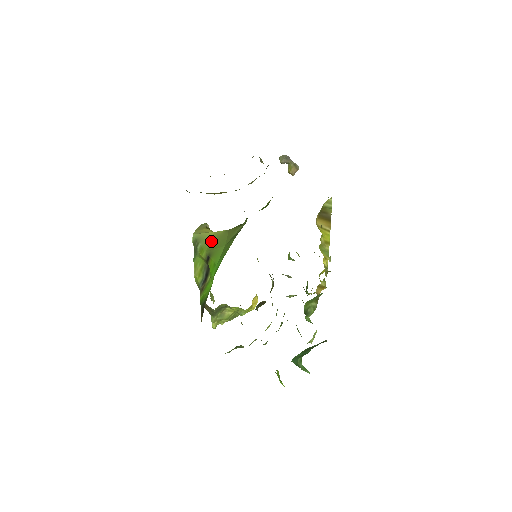
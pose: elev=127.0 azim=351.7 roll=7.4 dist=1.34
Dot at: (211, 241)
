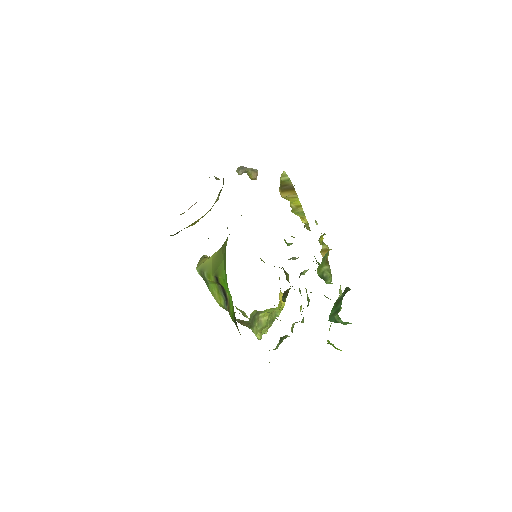
Dot at: (212, 264)
